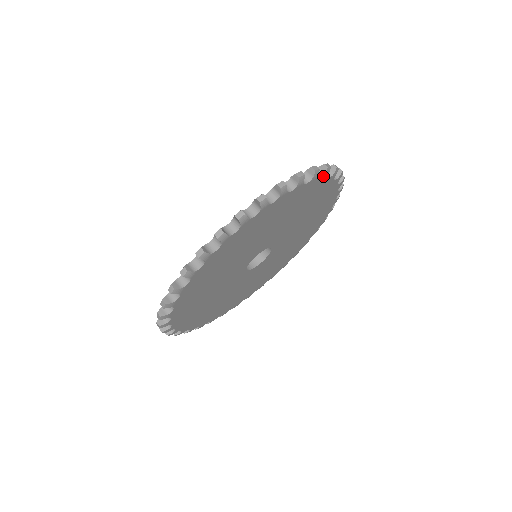
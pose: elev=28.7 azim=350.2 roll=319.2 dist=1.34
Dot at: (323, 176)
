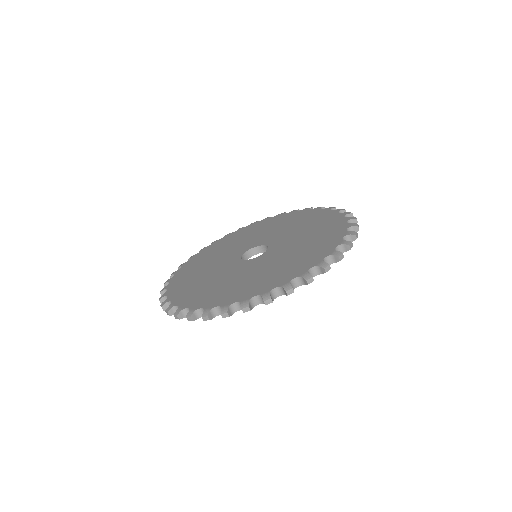
Dot at: occluded
